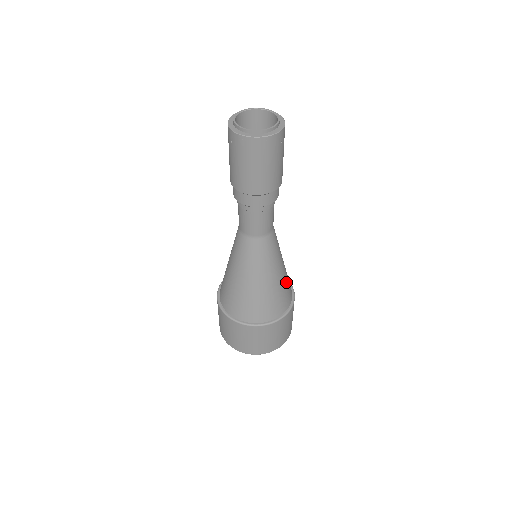
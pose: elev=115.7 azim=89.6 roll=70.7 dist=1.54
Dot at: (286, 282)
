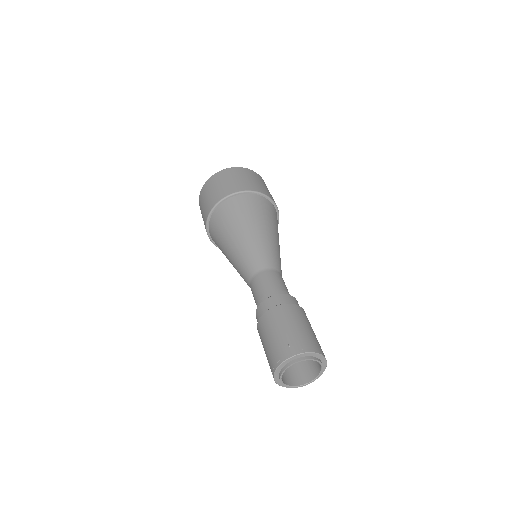
Dot at: (278, 233)
